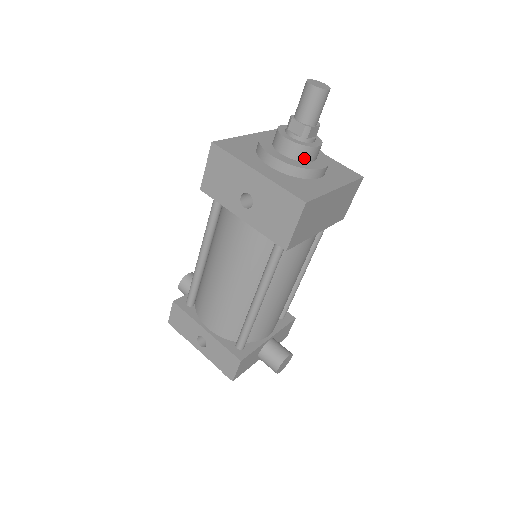
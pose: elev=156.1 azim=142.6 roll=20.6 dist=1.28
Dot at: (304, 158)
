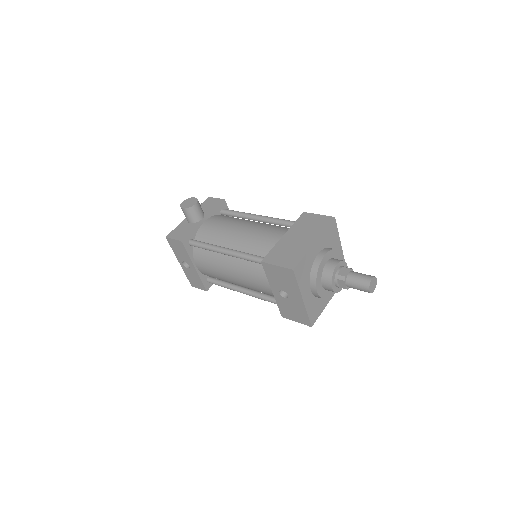
Dot at: occluded
